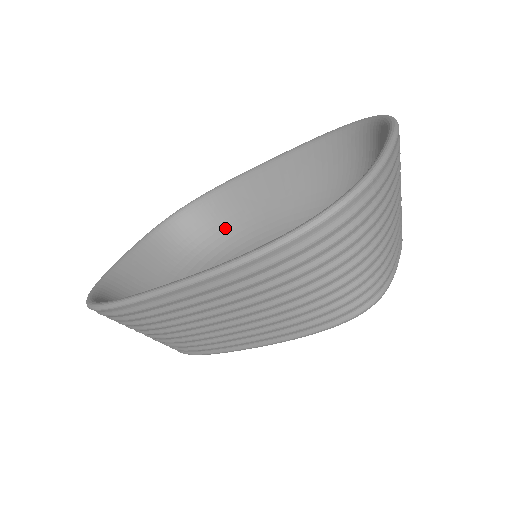
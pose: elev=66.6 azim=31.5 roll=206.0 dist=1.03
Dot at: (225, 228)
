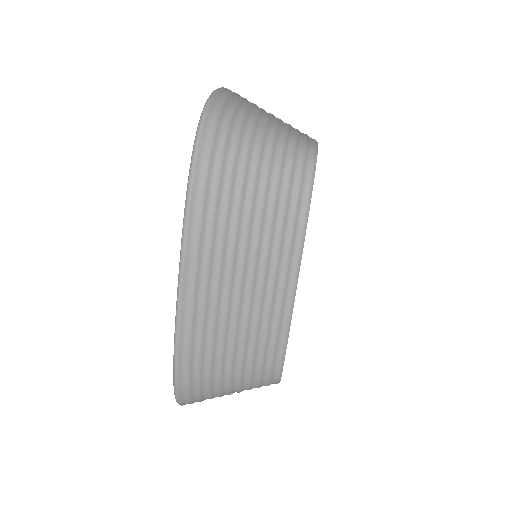
Dot at: occluded
